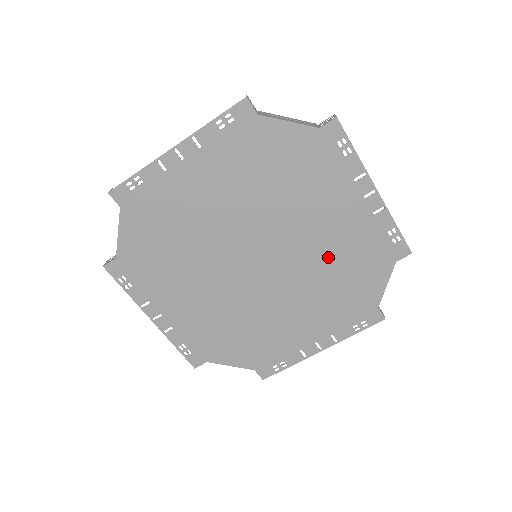
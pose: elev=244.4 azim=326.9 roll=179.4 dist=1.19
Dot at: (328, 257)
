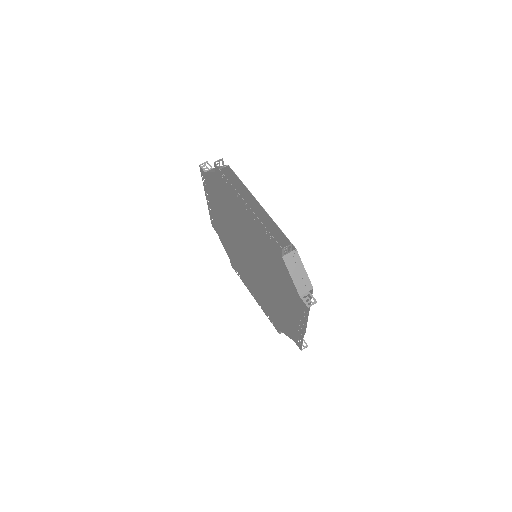
Dot at: (274, 302)
